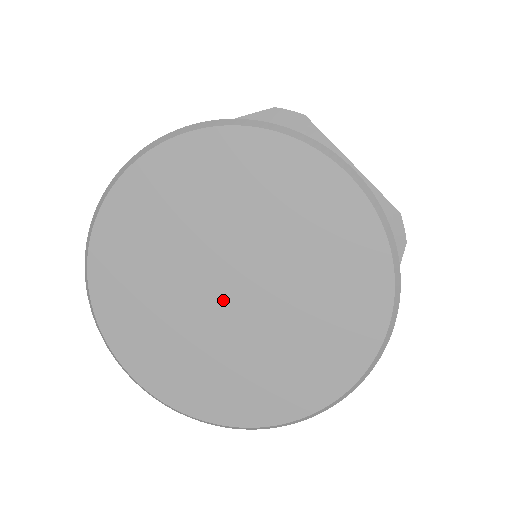
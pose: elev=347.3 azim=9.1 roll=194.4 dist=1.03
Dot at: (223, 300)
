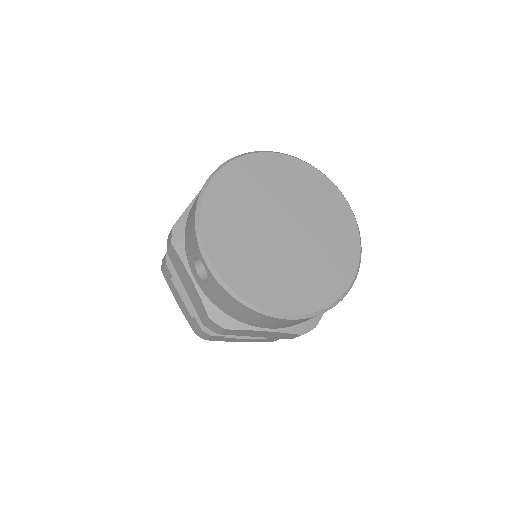
Dot at: (278, 233)
